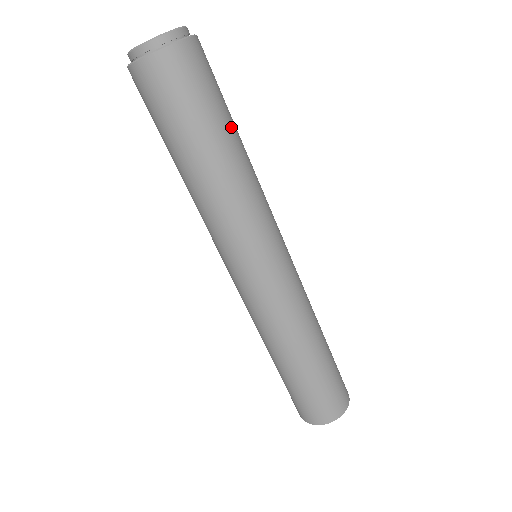
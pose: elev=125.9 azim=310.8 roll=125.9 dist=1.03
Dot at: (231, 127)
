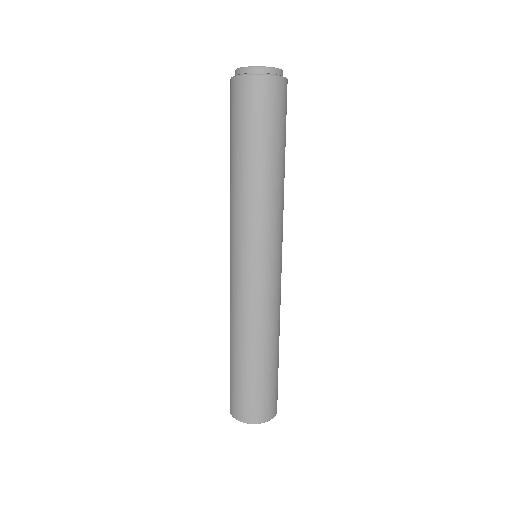
Dot at: occluded
